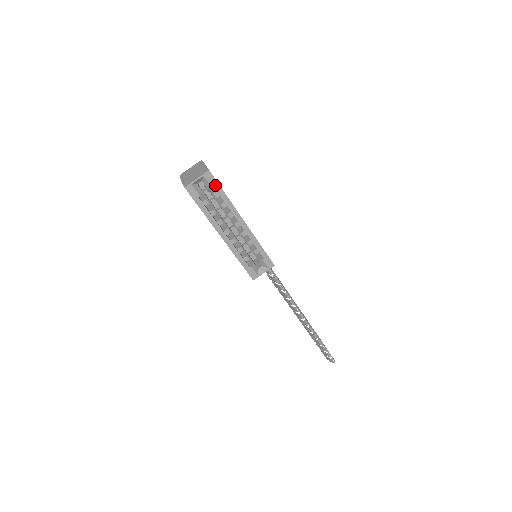
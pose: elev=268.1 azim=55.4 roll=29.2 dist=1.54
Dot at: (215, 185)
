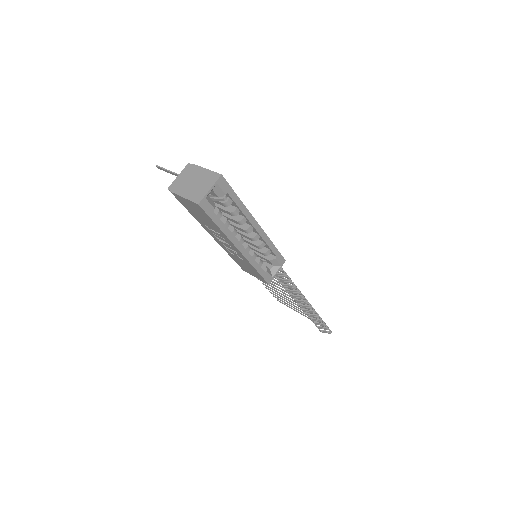
Dot at: (228, 191)
